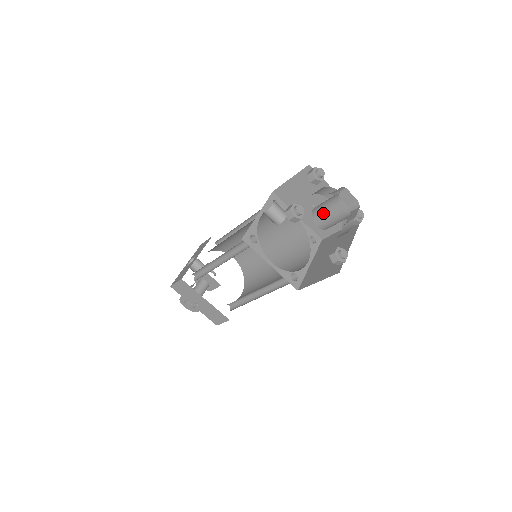
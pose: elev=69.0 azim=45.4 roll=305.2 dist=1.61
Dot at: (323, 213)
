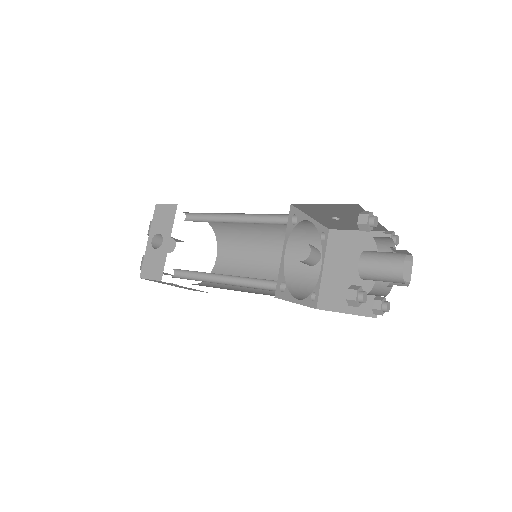
Dot at: (376, 276)
